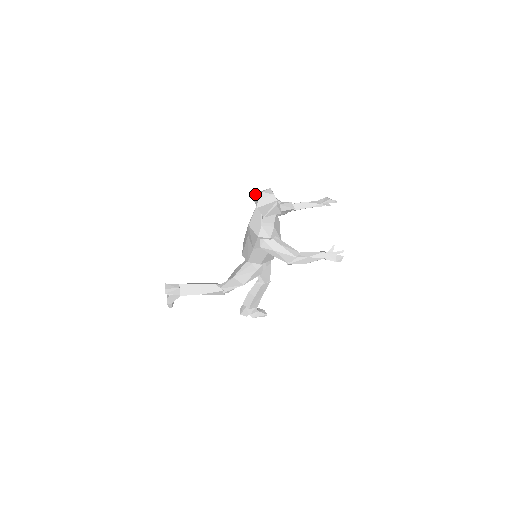
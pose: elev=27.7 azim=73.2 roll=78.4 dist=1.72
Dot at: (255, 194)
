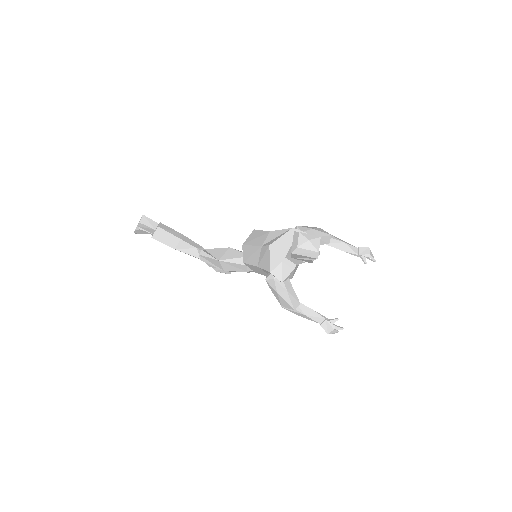
Dot at: (300, 234)
